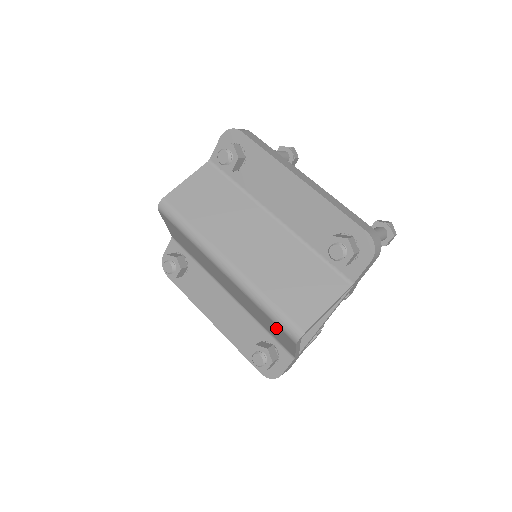
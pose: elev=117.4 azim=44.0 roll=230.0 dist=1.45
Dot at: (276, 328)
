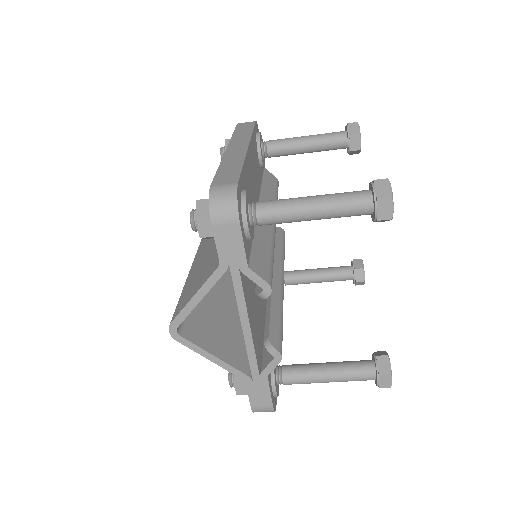
Dot at: occluded
